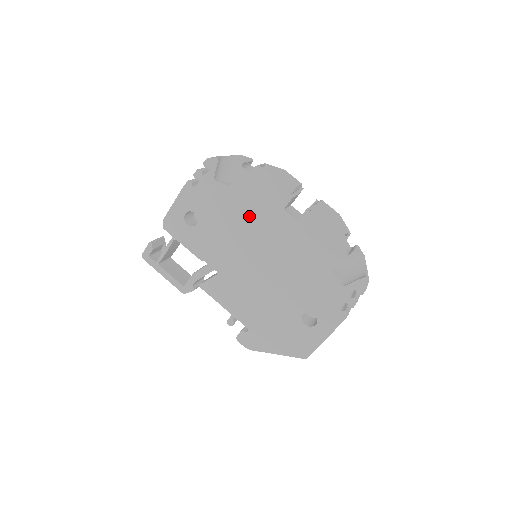
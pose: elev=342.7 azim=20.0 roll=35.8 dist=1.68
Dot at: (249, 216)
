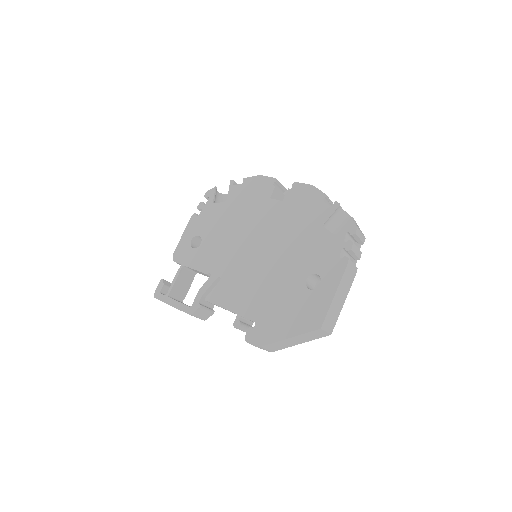
Dot at: (243, 216)
